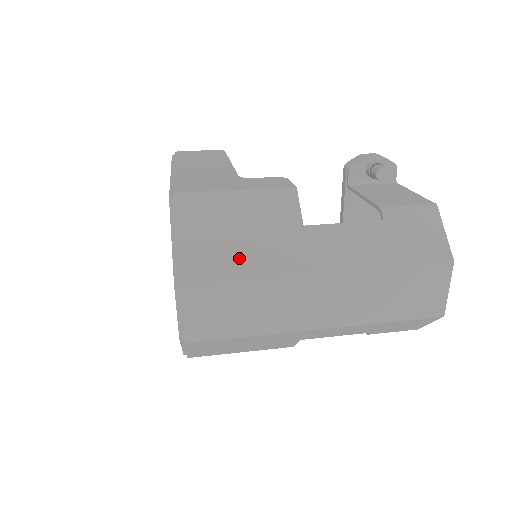
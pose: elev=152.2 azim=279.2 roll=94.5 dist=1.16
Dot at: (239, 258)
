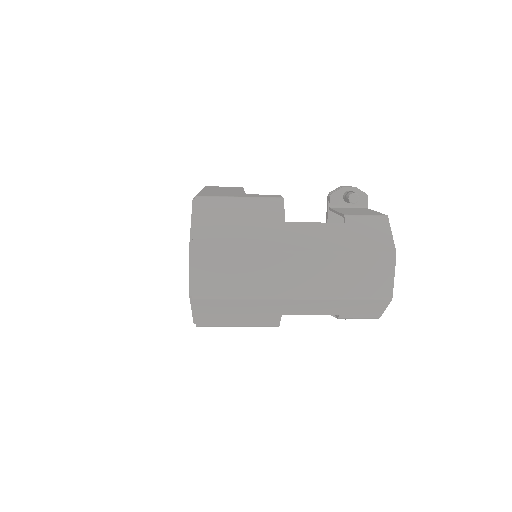
Dot at: (236, 239)
